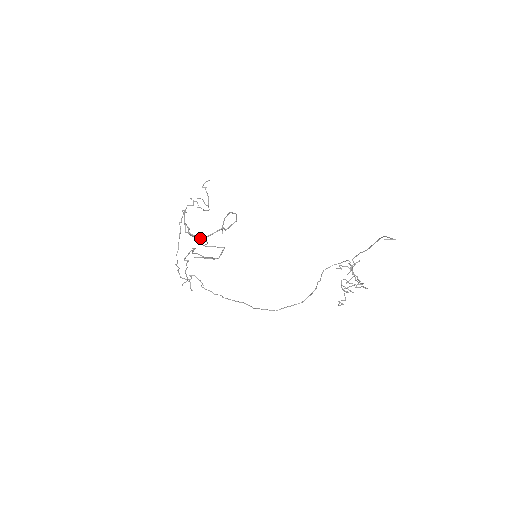
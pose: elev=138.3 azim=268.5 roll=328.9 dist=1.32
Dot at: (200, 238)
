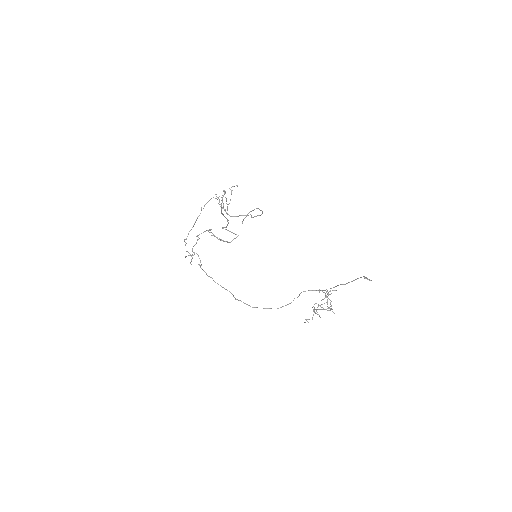
Dot at: occluded
